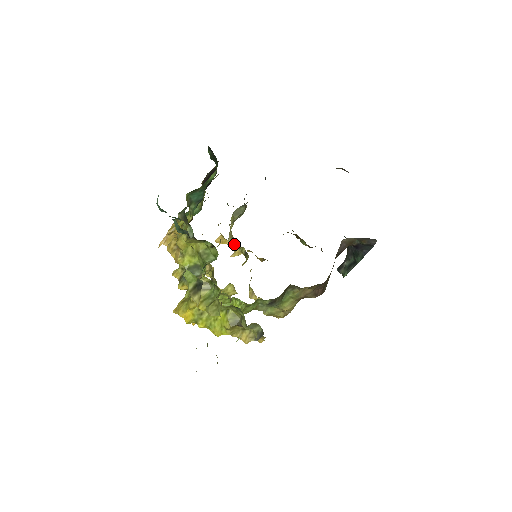
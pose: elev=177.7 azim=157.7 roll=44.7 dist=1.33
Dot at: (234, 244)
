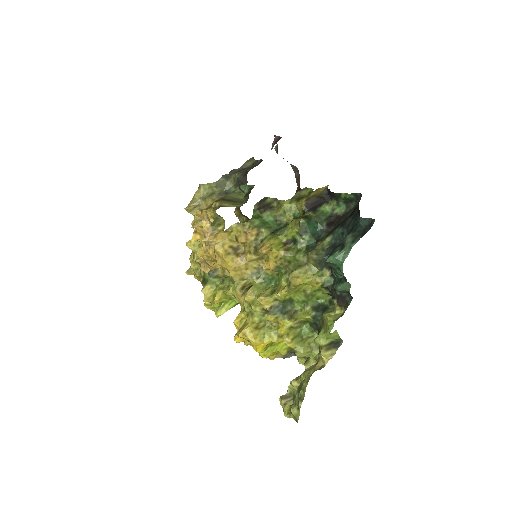
Dot at: occluded
